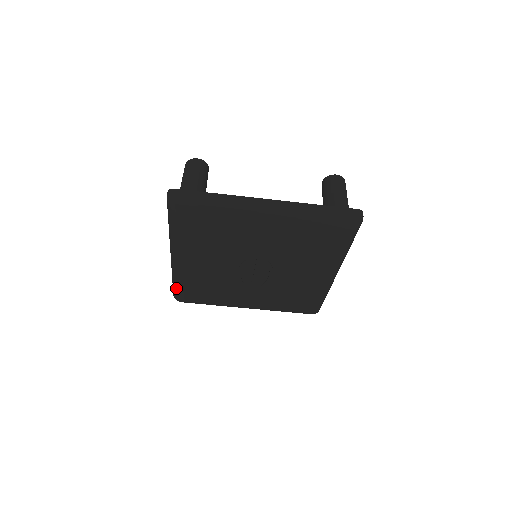
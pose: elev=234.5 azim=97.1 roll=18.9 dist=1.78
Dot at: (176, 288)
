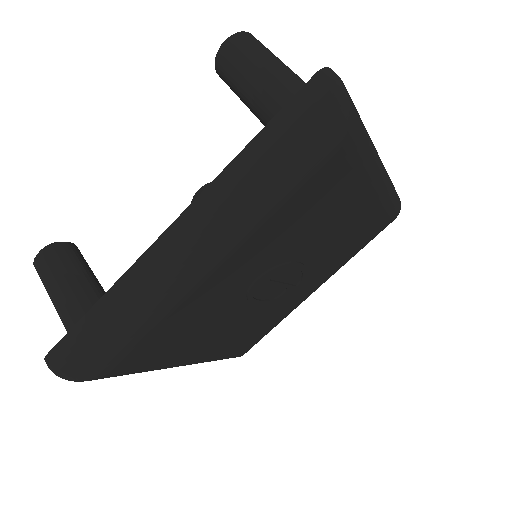
Dot at: occluded
